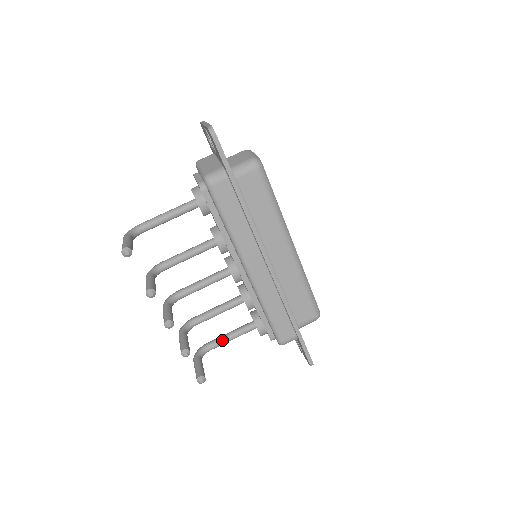
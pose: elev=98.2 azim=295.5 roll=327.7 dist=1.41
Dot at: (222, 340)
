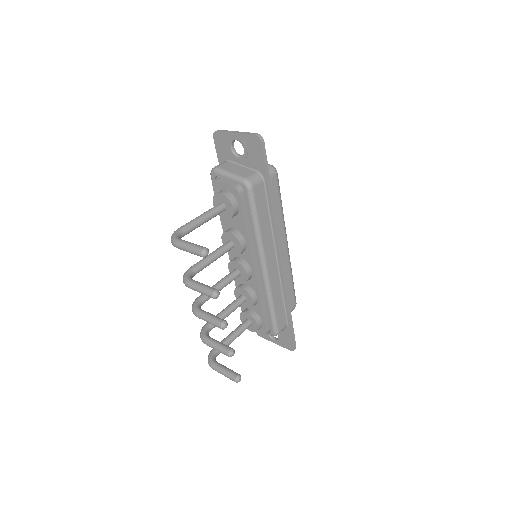
Dot at: (228, 342)
